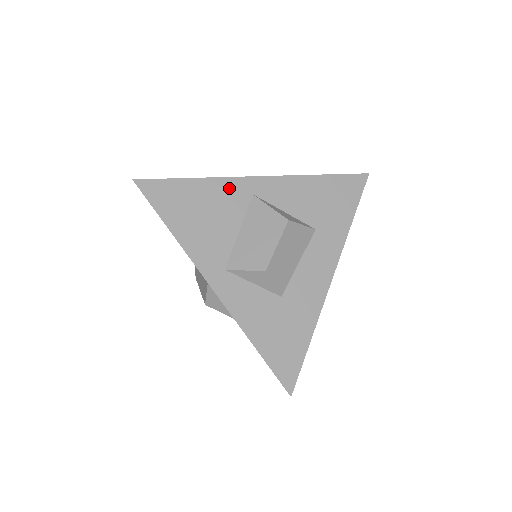
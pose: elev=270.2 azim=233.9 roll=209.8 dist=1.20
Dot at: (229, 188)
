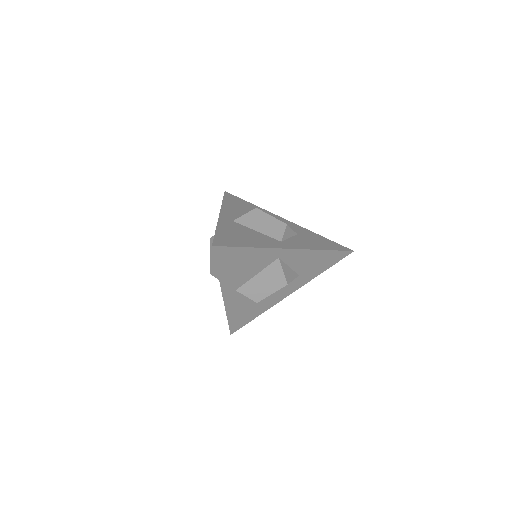
Dot at: (268, 254)
